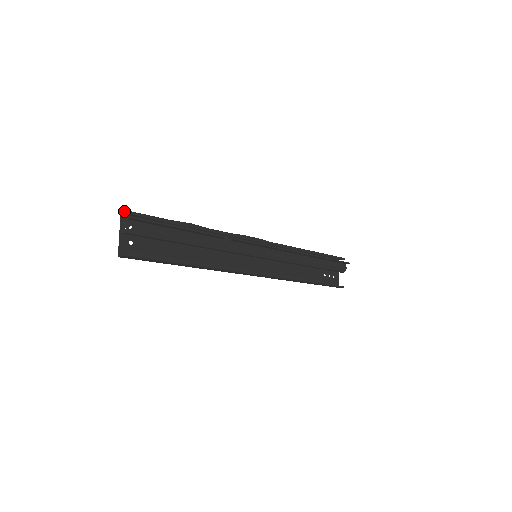
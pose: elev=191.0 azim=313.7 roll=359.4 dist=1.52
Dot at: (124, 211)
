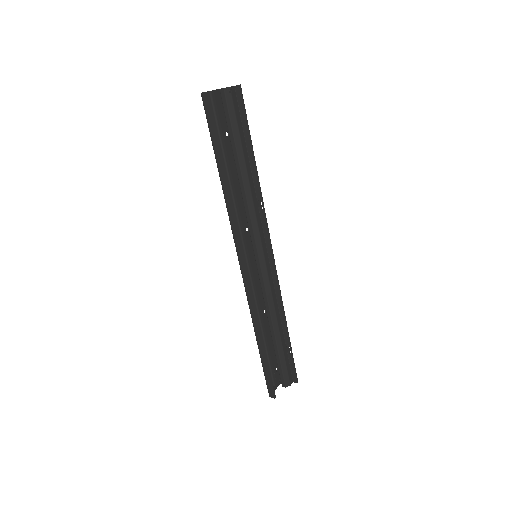
Dot at: occluded
